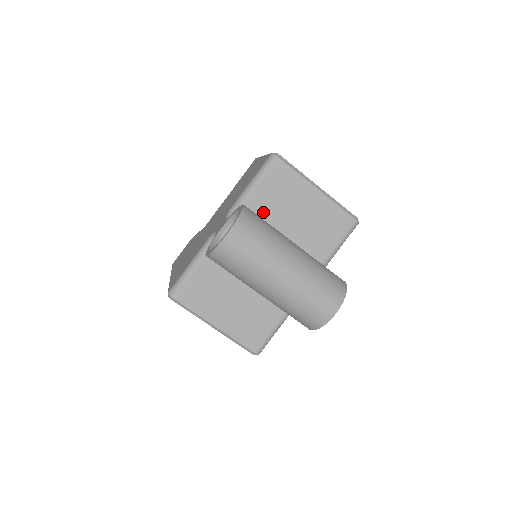
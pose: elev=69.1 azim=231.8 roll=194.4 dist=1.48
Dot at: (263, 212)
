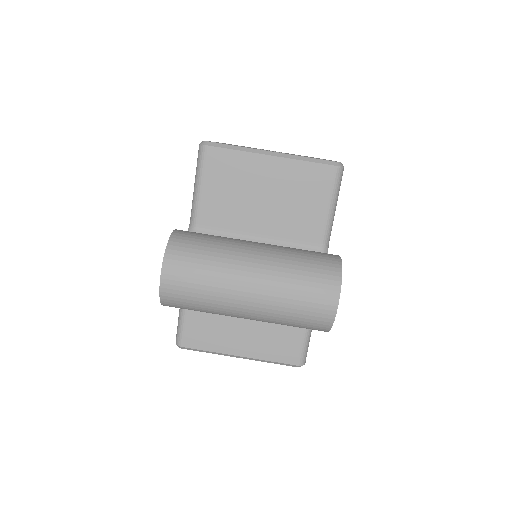
Dot at: (223, 214)
